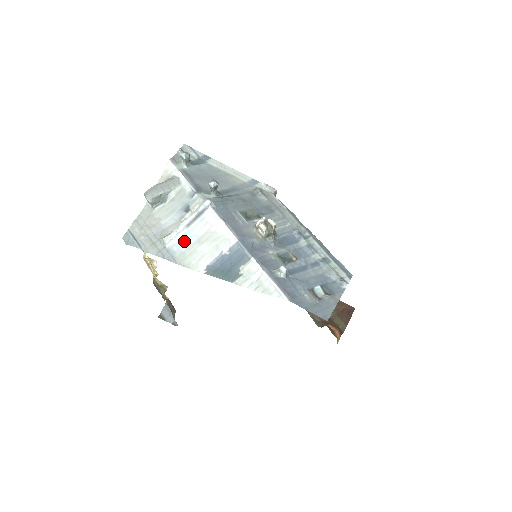
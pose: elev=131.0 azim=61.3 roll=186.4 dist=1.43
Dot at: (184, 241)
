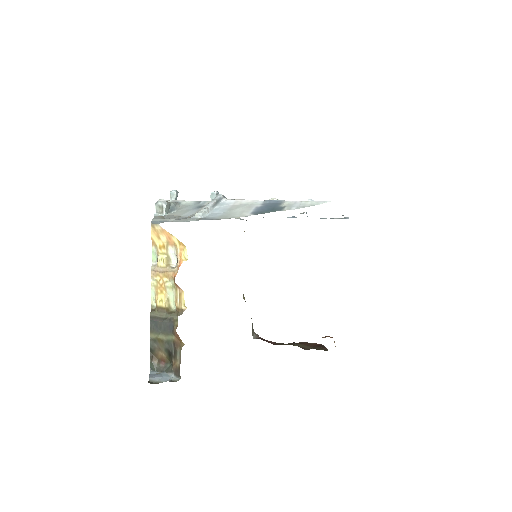
Dot at: (216, 213)
